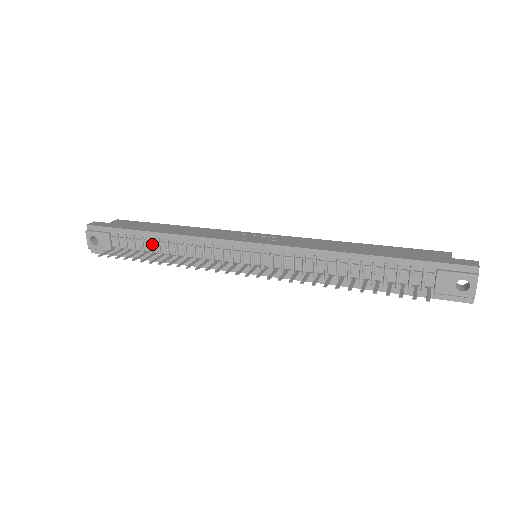
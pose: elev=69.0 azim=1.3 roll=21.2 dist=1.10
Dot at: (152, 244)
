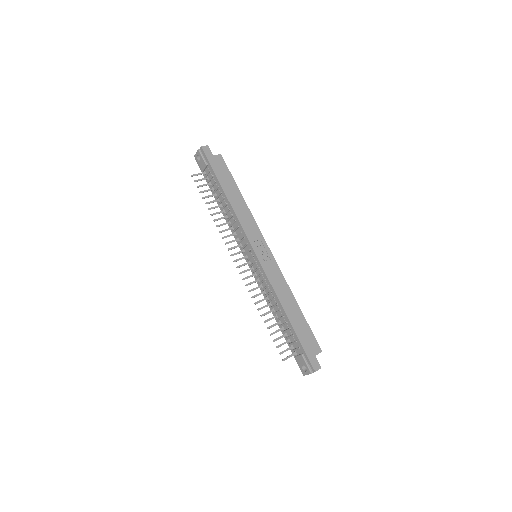
Dot at: (220, 195)
